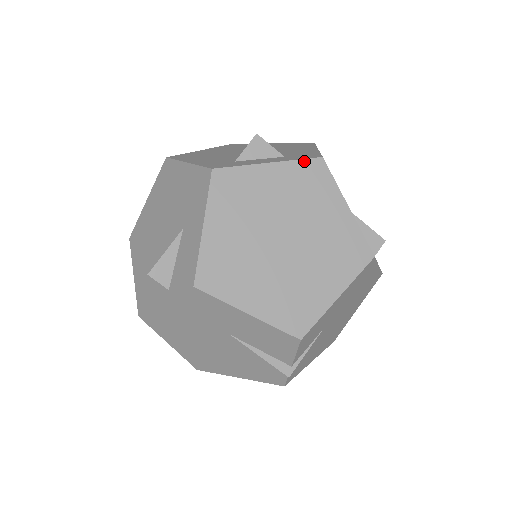
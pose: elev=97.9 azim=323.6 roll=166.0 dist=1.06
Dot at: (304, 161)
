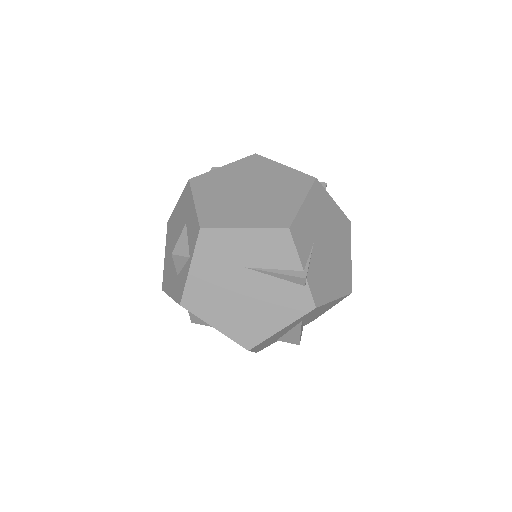
Dot at: (244, 159)
